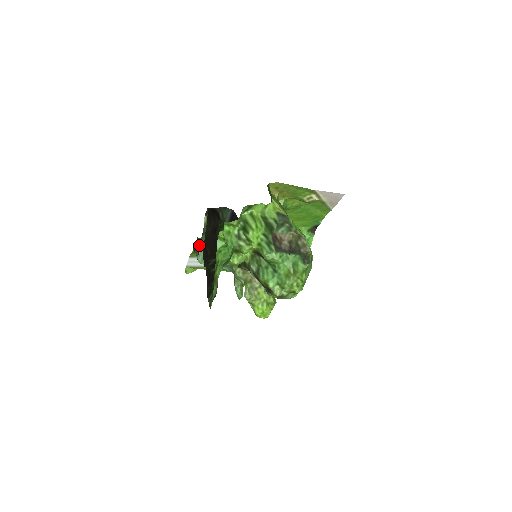
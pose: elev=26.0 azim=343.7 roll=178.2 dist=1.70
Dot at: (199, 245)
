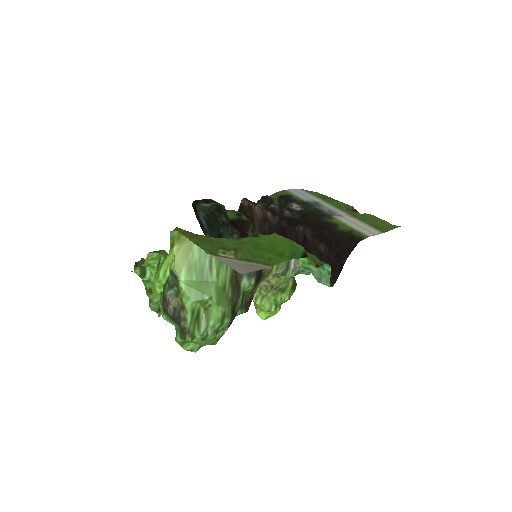
Dot at: occluded
